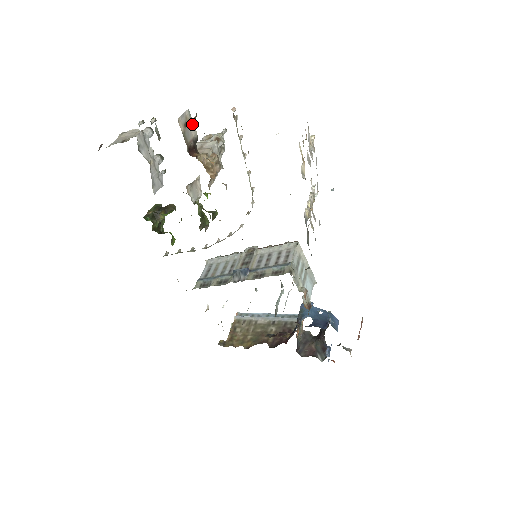
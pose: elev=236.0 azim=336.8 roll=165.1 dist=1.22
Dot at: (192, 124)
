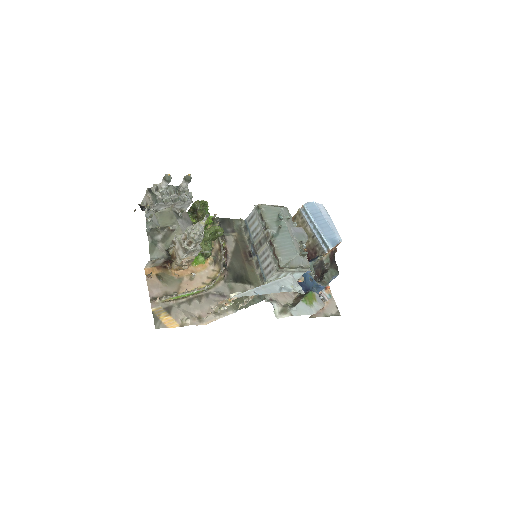
Dot at: (158, 259)
